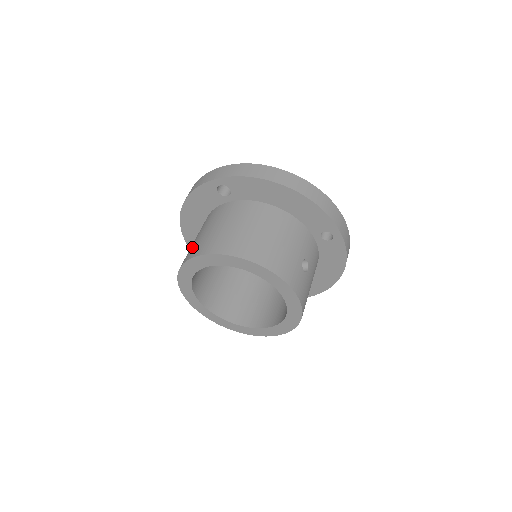
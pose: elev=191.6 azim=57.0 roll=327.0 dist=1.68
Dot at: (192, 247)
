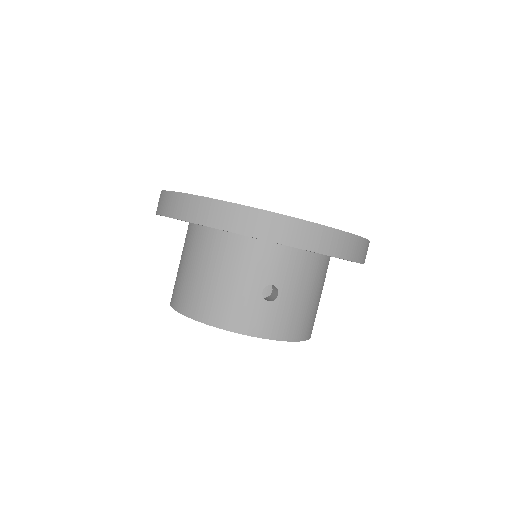
Dot at: occluded
